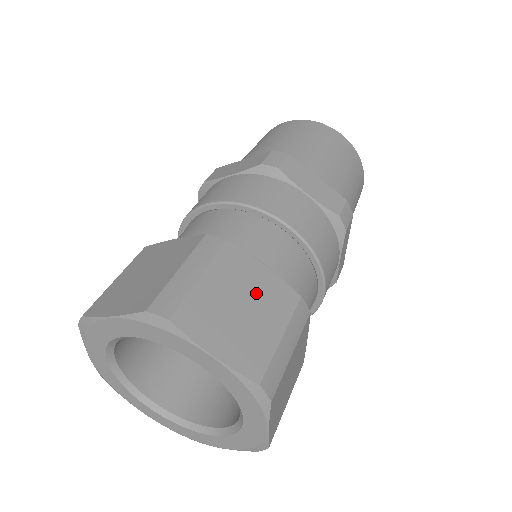
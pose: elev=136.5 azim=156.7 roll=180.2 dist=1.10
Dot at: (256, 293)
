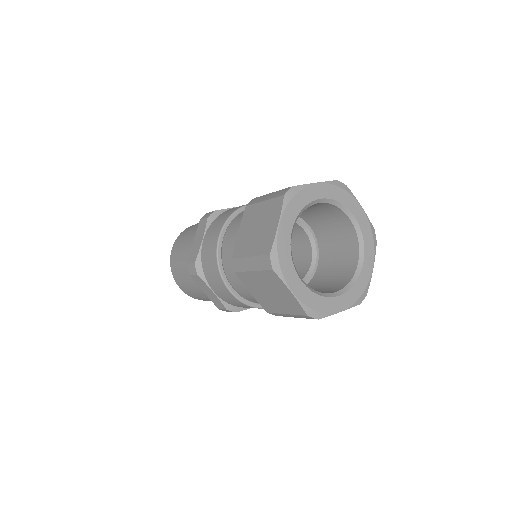
Dot at: occluded
